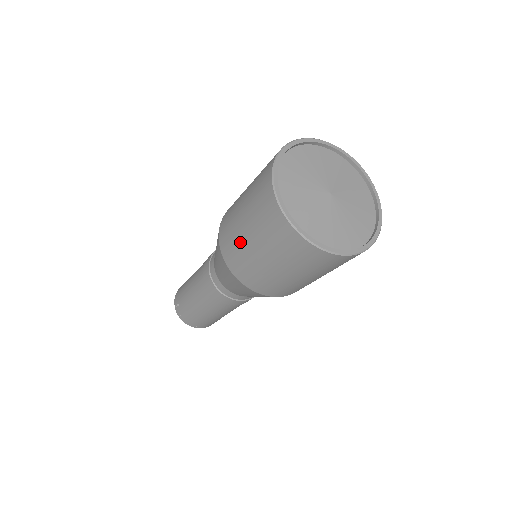
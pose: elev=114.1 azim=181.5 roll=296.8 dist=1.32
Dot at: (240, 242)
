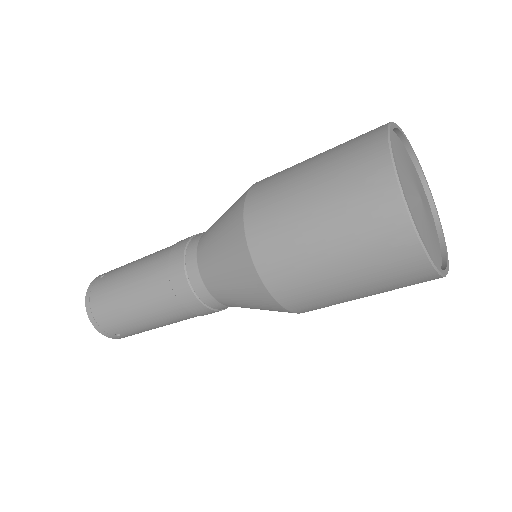
Dot at: (292, 173)
